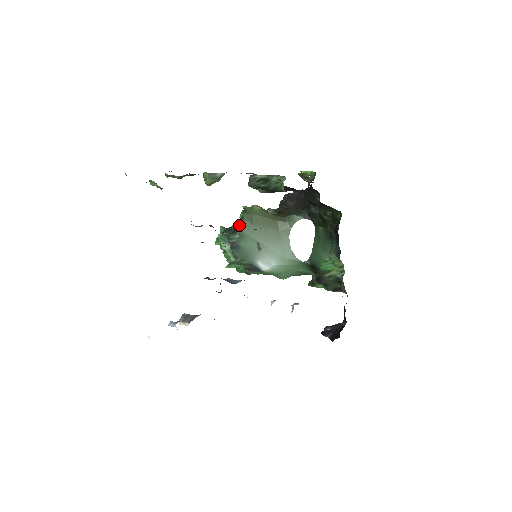
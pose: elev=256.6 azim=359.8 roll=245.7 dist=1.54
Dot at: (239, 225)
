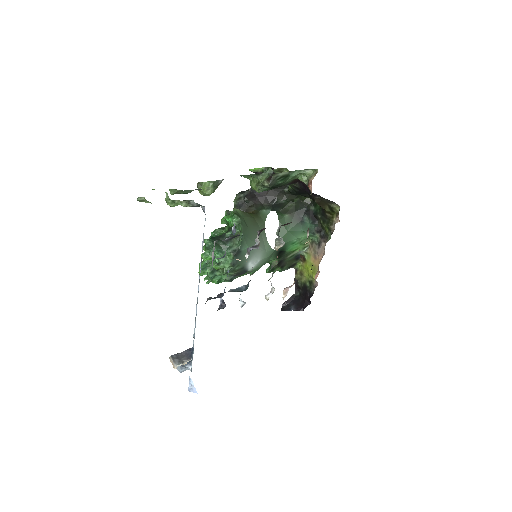
Dot at: (242, 230)
